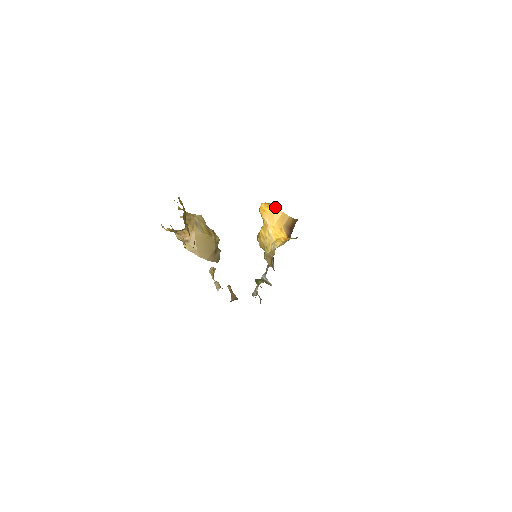
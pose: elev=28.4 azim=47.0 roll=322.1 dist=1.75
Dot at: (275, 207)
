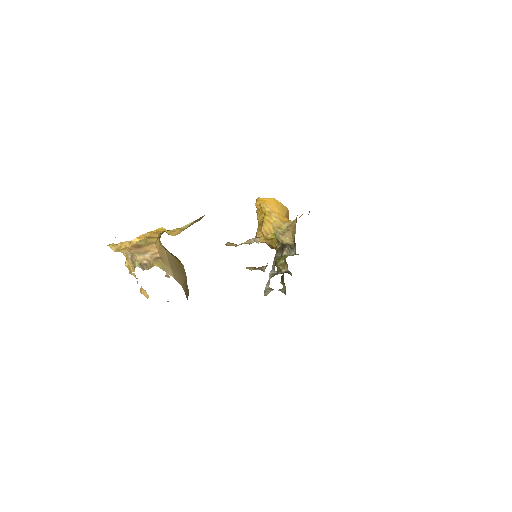
Dot at: (274, 198)
